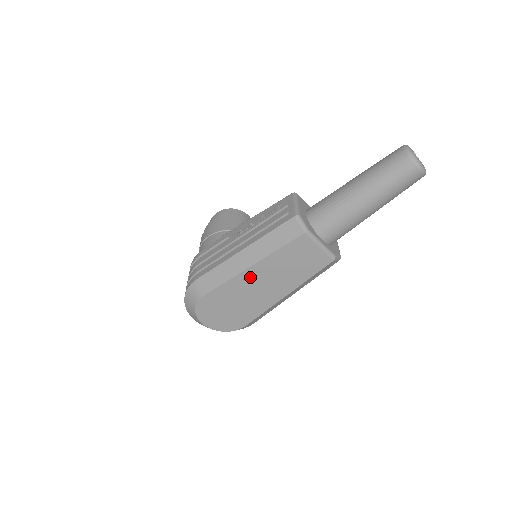
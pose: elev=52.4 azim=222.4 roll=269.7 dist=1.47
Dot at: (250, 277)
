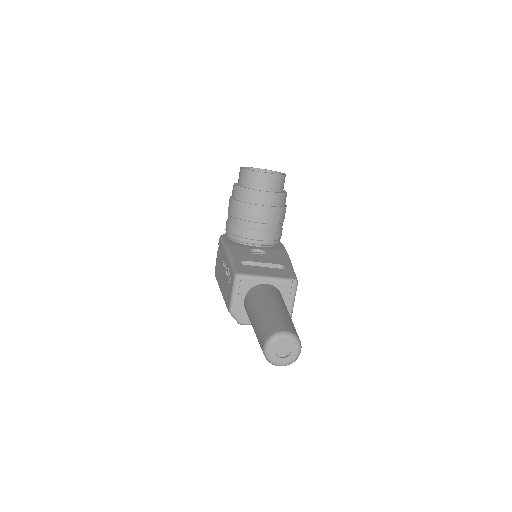
Dot at: occluded
